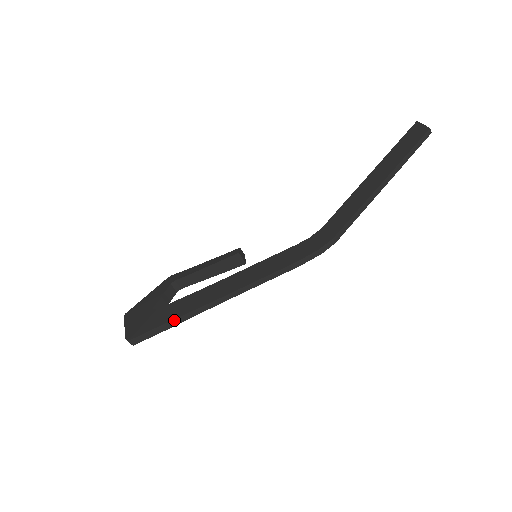
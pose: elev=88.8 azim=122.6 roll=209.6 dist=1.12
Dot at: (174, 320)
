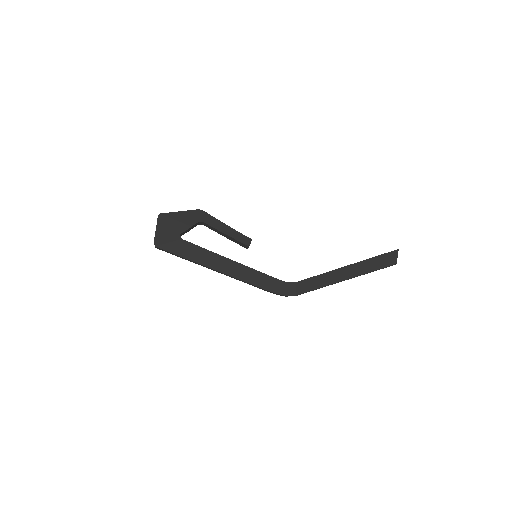
Dot at: (189, 260)
